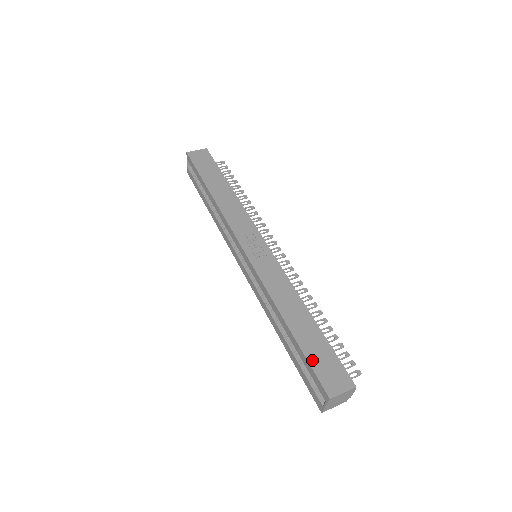
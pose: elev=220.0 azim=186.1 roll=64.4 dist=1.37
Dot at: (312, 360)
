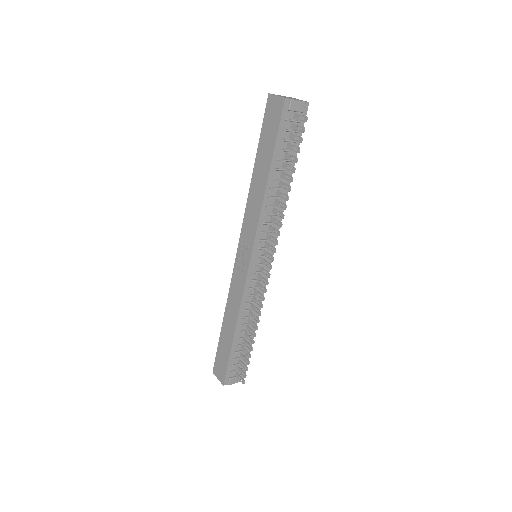
Dot at: (219, 351)
